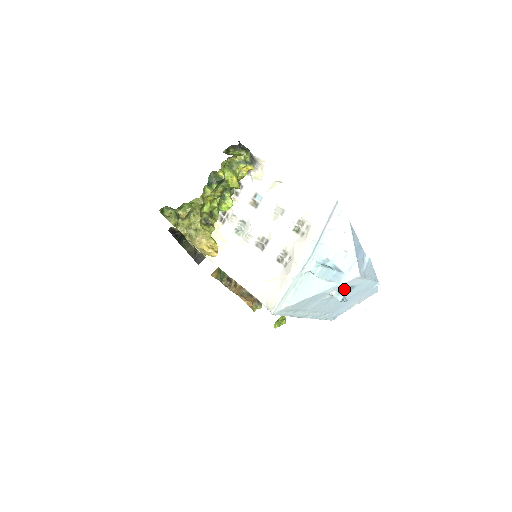
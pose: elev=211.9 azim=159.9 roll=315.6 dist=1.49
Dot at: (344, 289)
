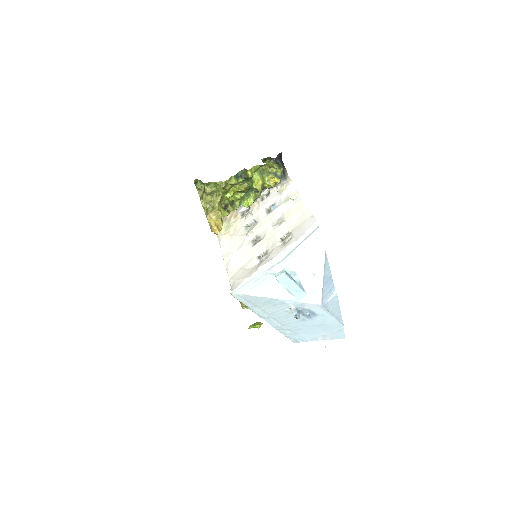
Dot at: (305, 311)
